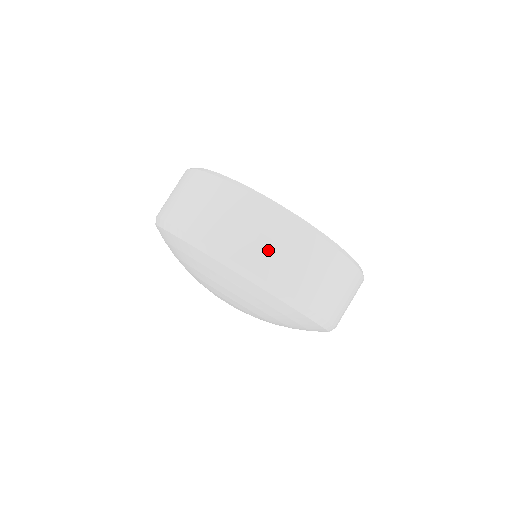
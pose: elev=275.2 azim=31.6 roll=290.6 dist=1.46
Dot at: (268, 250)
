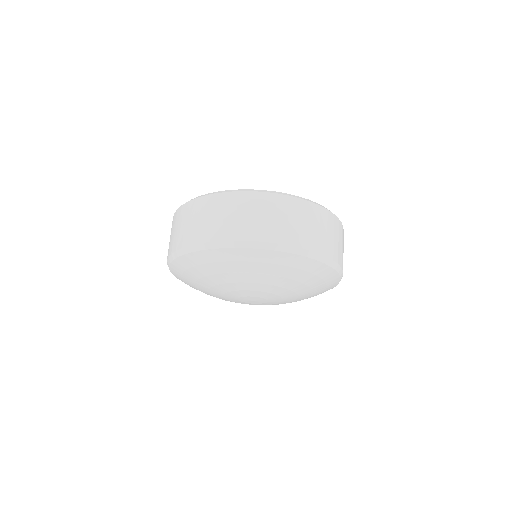
Dot at: (274, 222)
